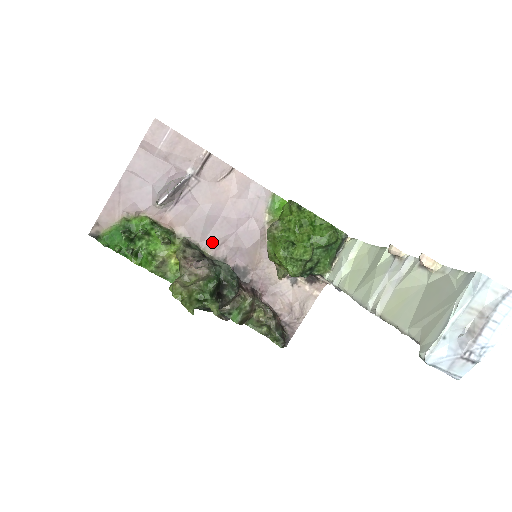
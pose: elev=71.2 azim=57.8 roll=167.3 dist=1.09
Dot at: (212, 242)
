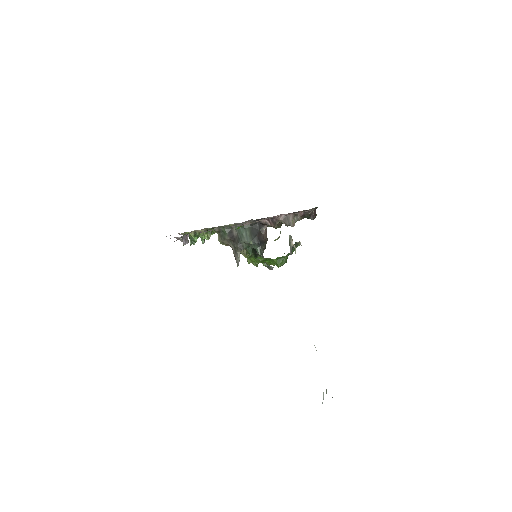
Dot at: occluded
